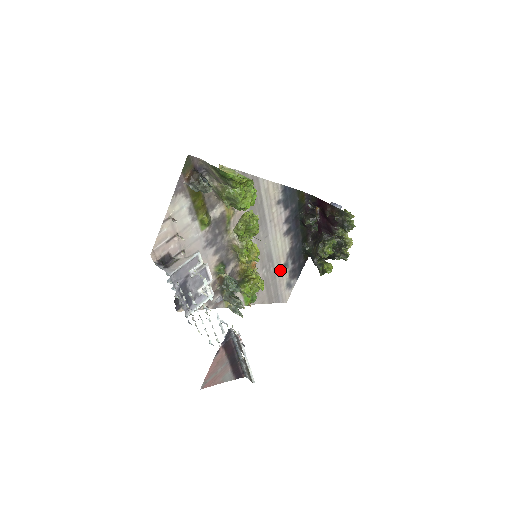
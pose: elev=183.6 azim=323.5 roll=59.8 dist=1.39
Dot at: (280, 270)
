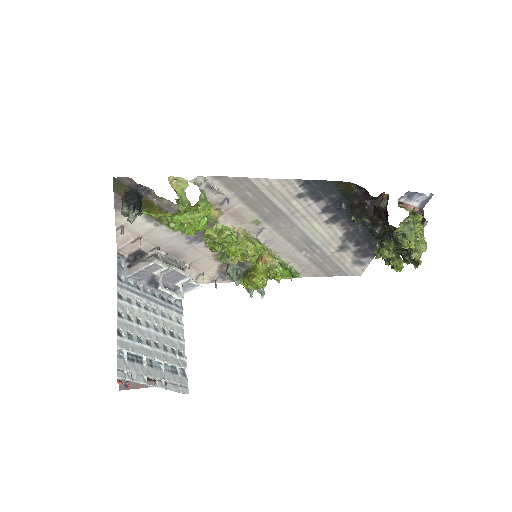
Dot at: (335, 251)
